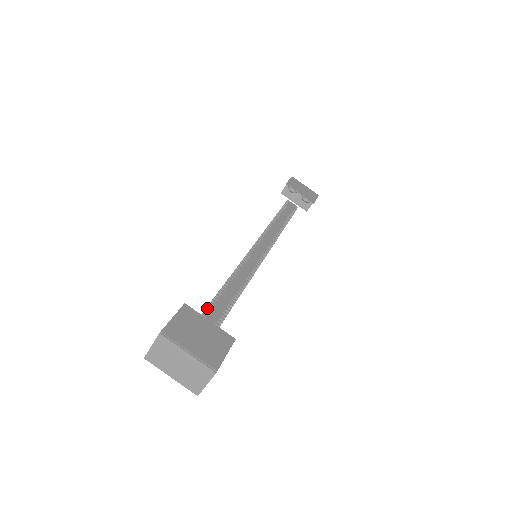
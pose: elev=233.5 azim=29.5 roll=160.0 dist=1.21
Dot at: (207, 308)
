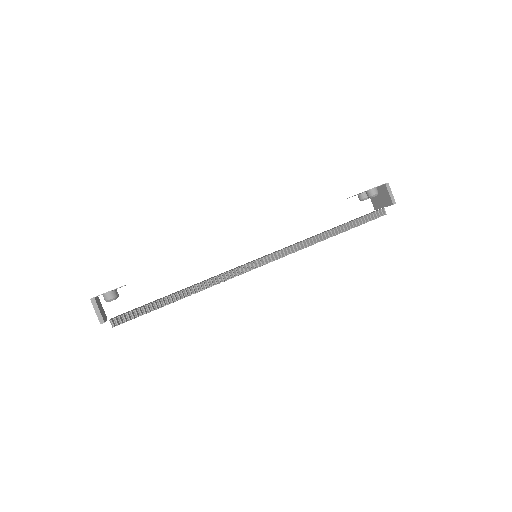
Dot at: occluded
